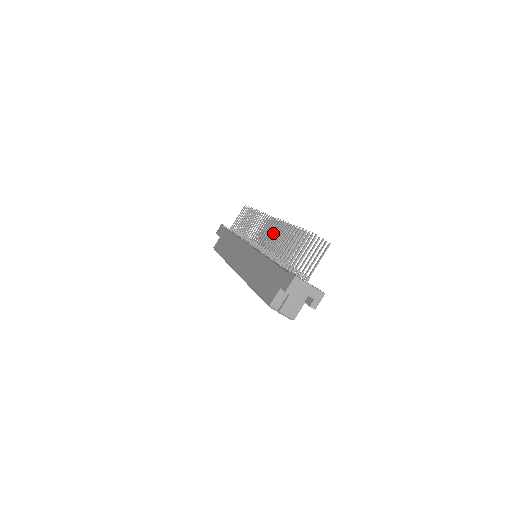
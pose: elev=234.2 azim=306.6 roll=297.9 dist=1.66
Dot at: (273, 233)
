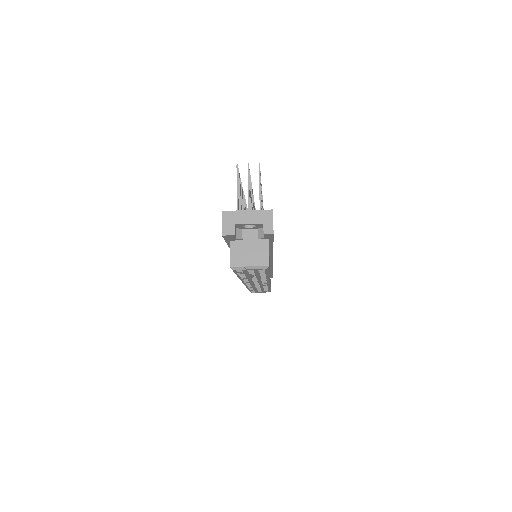
Dot at: occluded
